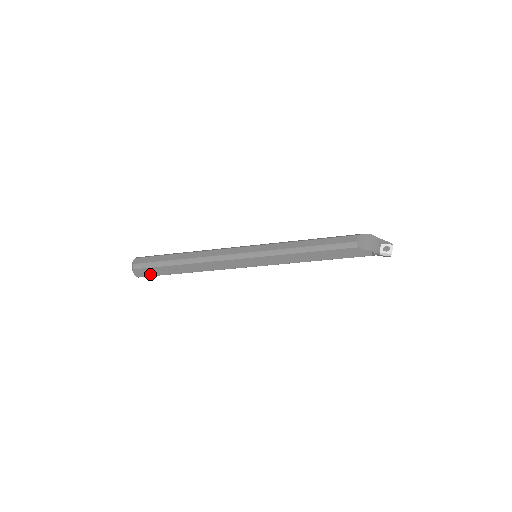
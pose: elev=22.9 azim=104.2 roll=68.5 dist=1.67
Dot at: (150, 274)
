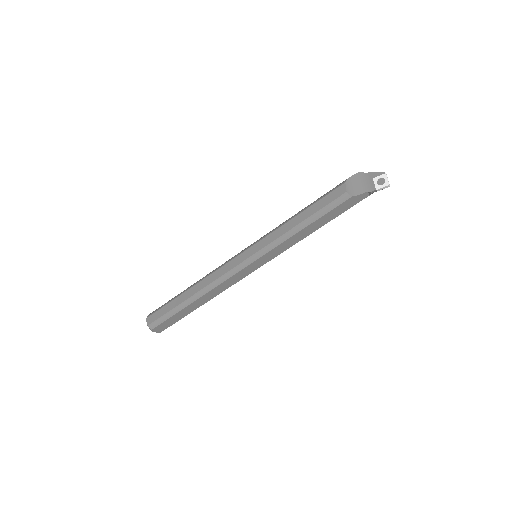
Dot at: (169, 324)
